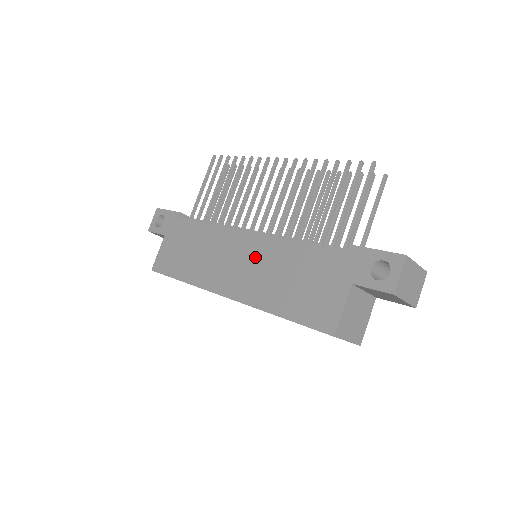
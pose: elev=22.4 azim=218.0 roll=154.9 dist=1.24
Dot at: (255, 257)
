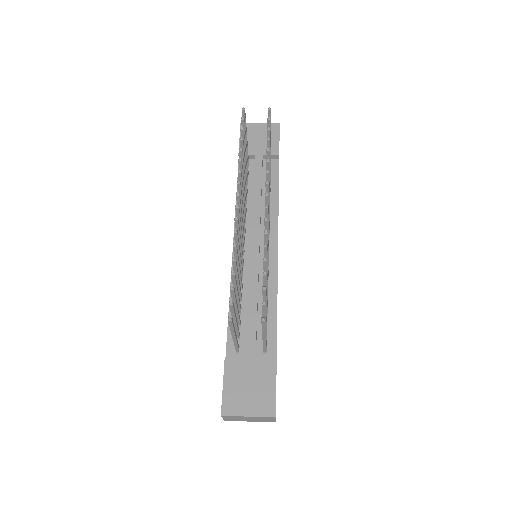
Dot at: occluded
